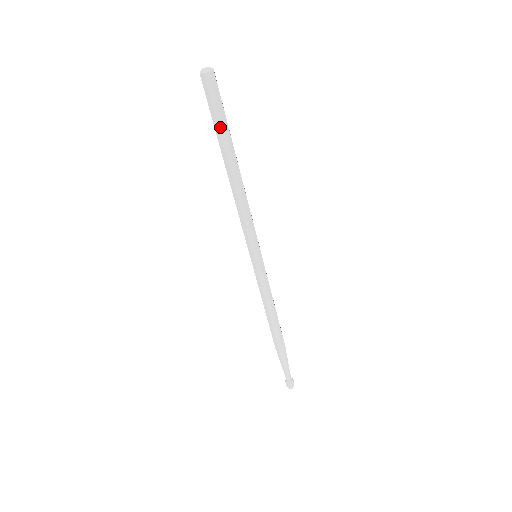
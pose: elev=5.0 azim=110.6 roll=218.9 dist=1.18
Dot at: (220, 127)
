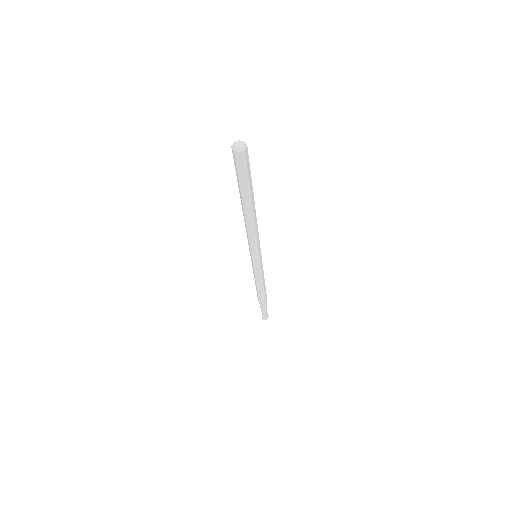
Dot at: (246, 186)
